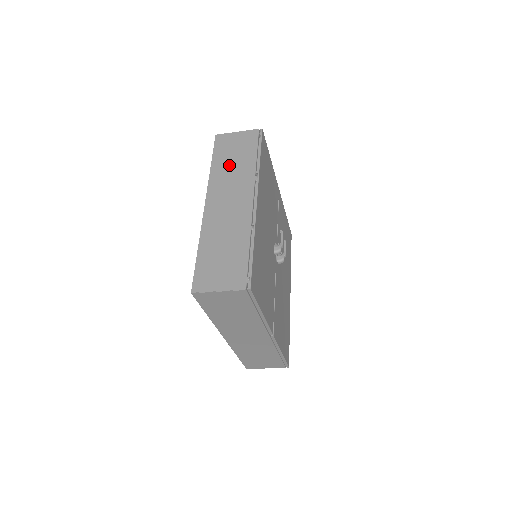
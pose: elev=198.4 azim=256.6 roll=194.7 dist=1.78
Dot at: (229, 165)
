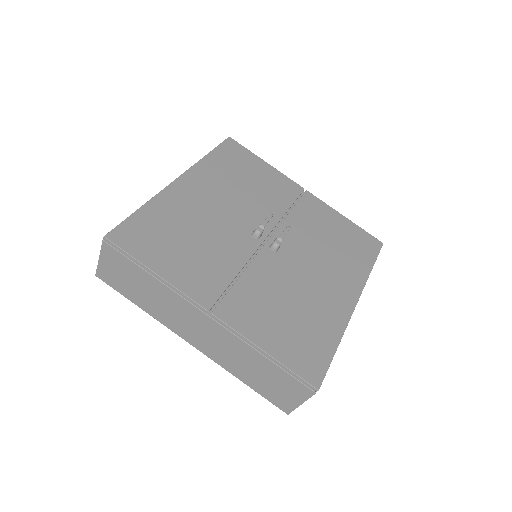
Dot at: occluded
